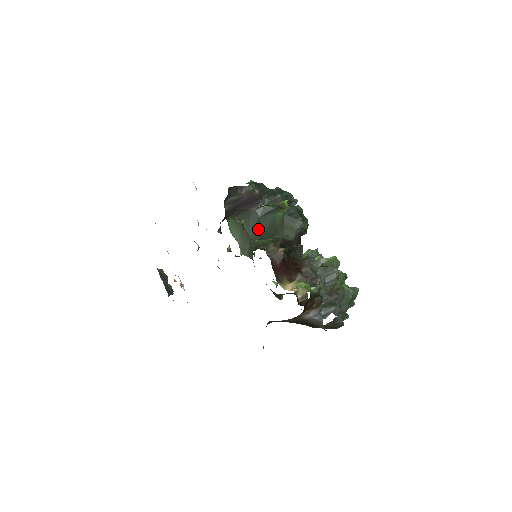
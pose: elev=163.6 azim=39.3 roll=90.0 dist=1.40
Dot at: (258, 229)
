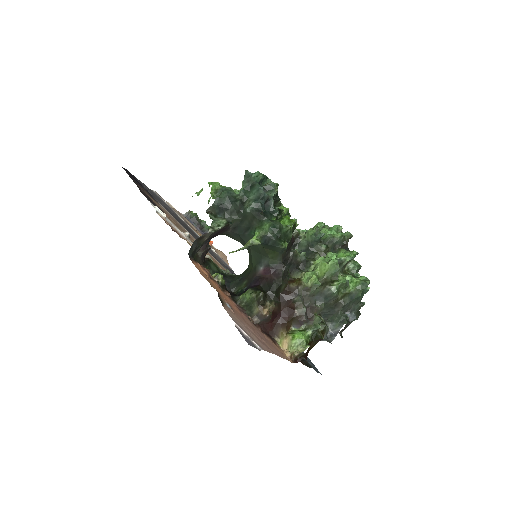
Dot at: (244, 243)
